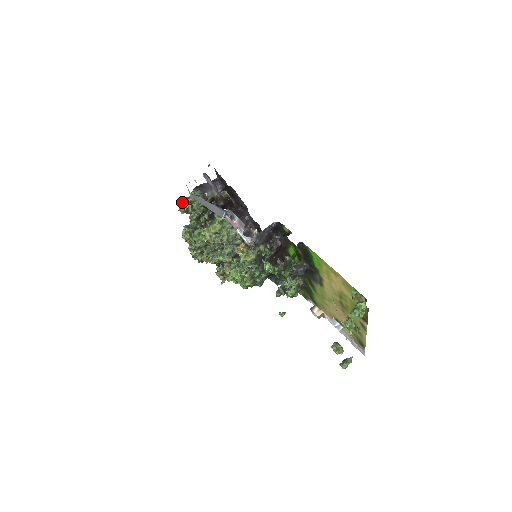
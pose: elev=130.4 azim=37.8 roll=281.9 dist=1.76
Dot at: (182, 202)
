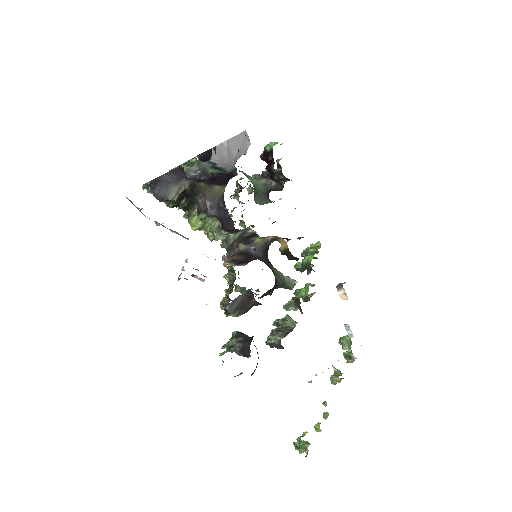
Dot at: (143, 186)
